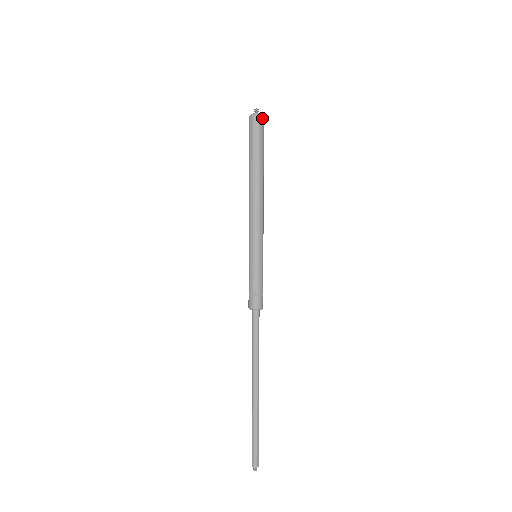
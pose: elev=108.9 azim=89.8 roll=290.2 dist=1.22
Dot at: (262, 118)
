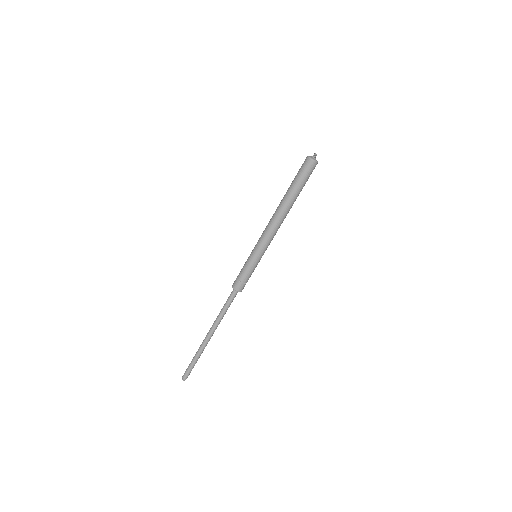
Dot at: (315, 164)
